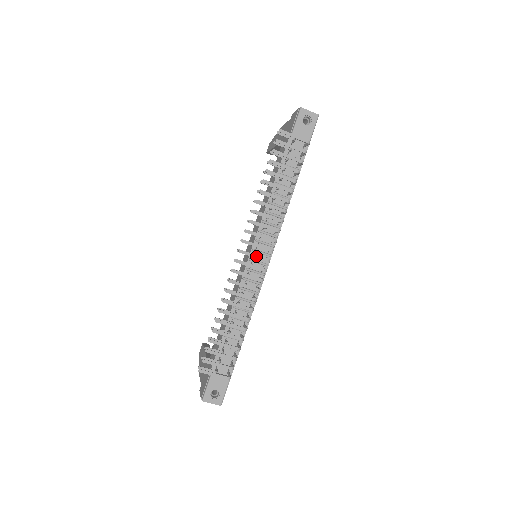
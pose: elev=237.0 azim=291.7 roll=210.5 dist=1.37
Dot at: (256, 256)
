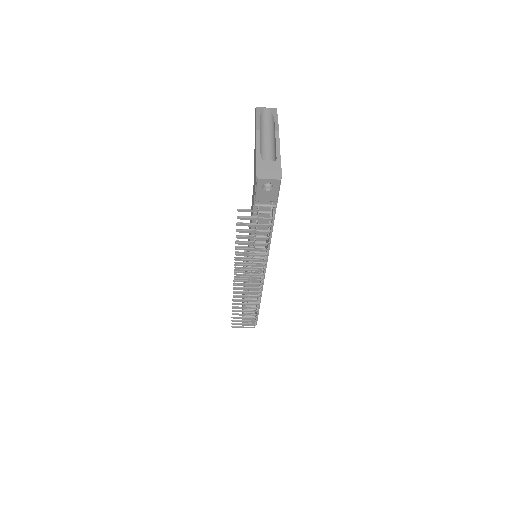
Dot at: (249, 284)
